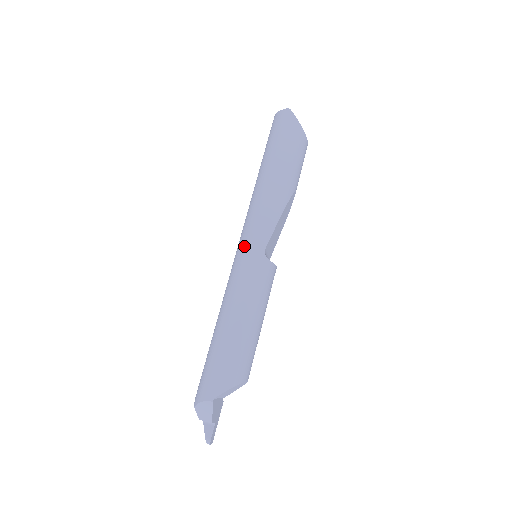
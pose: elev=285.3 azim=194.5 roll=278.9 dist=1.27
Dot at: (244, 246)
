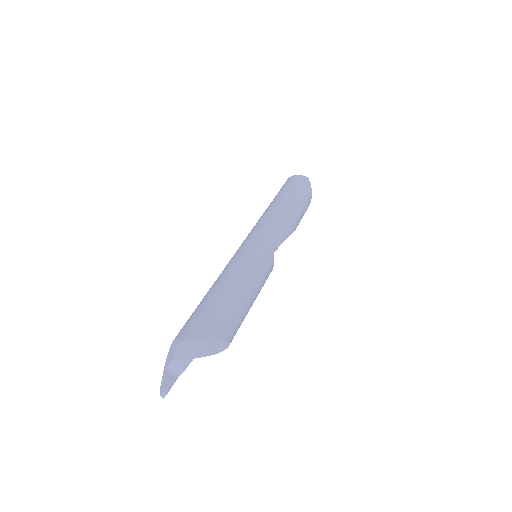
Dot at: (258, 239)
